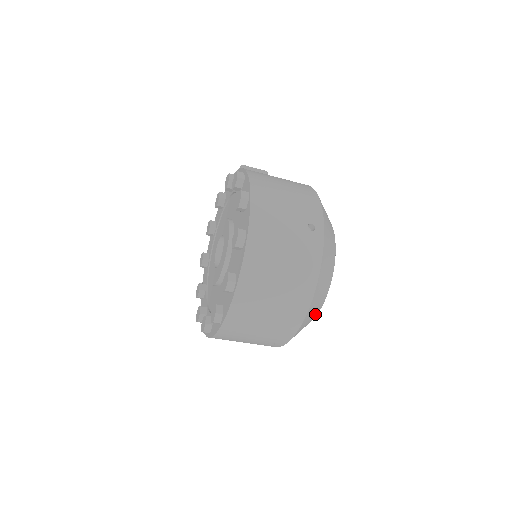
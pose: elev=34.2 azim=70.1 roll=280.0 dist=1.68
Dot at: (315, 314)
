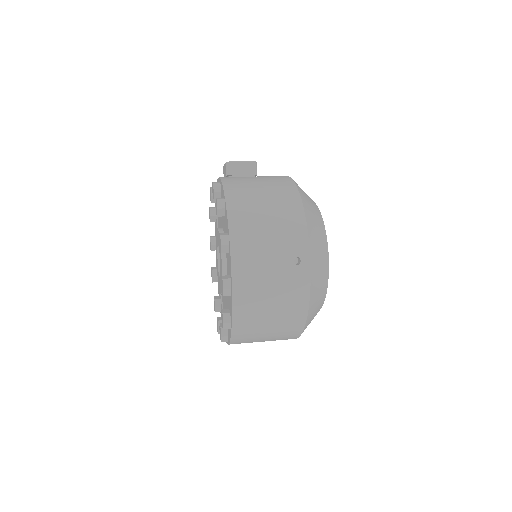
Dot at: occluded
